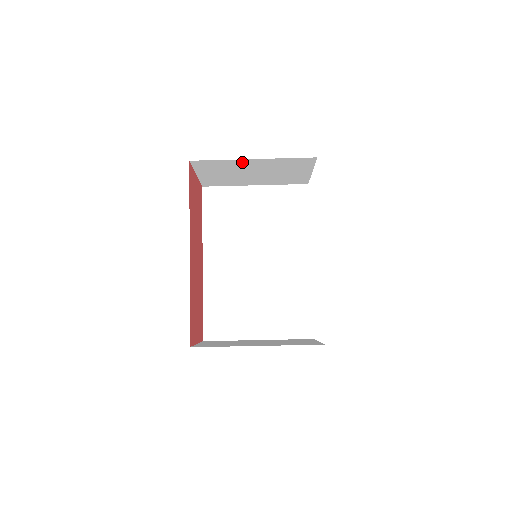
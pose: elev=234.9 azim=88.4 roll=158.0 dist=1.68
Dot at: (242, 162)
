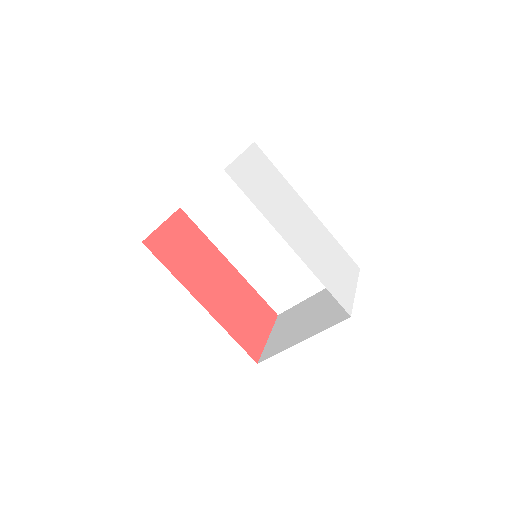
Dot at: occluded
